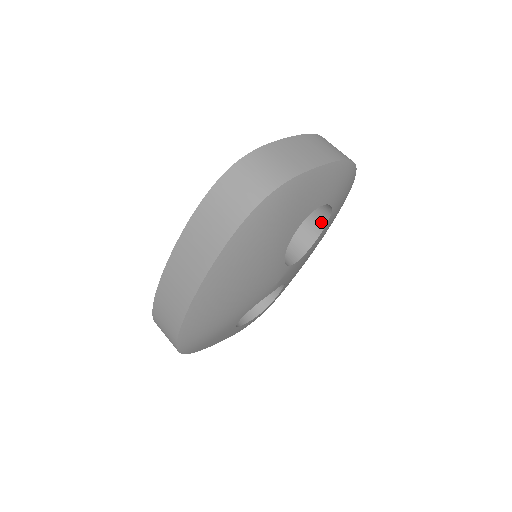
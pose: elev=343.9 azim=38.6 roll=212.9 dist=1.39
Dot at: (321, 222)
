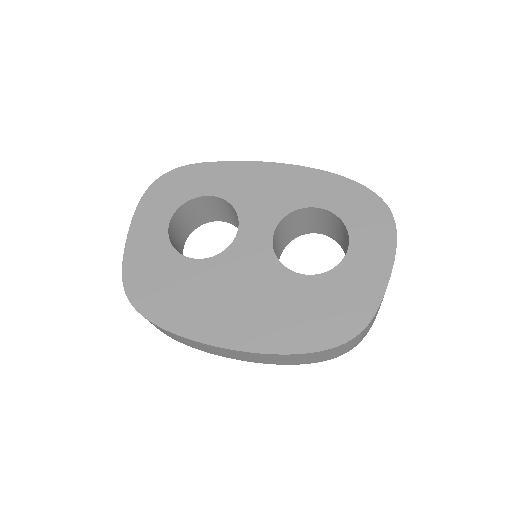
Dot at: (319, 231)
